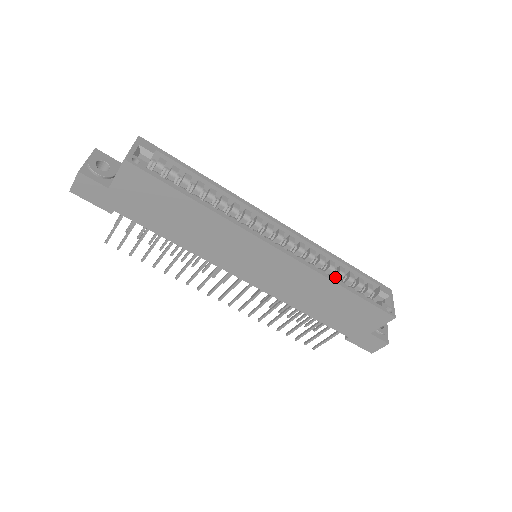
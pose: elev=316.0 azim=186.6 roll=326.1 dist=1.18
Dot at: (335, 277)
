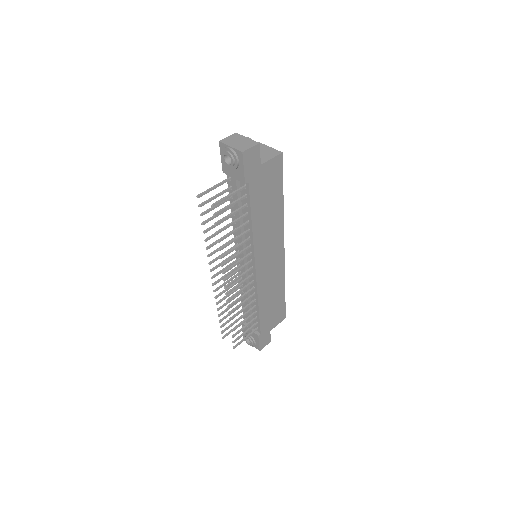
Dot at: occluded
